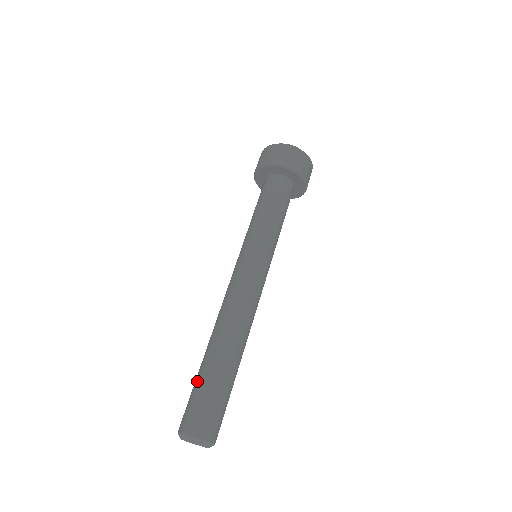
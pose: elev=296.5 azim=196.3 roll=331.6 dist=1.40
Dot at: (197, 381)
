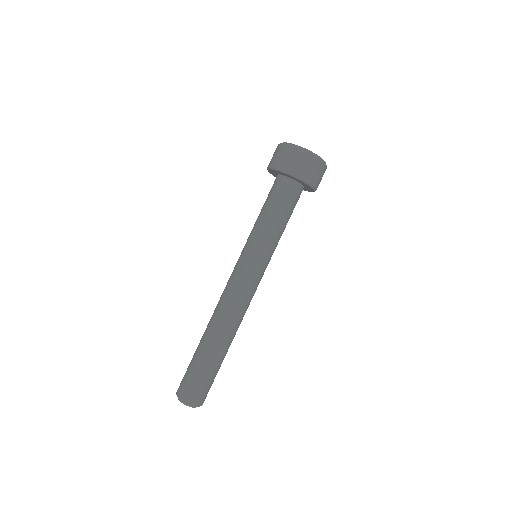
Dot at: (202, 367)
